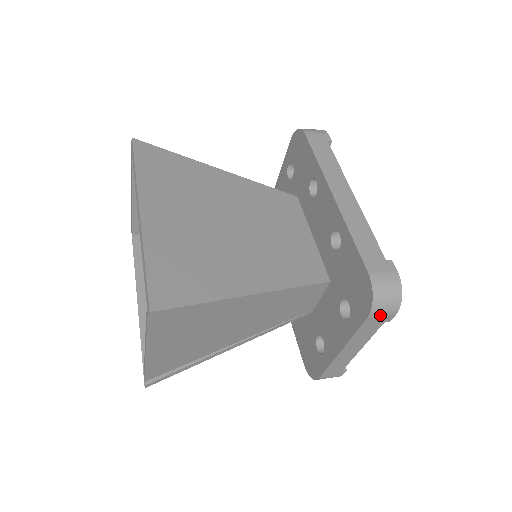
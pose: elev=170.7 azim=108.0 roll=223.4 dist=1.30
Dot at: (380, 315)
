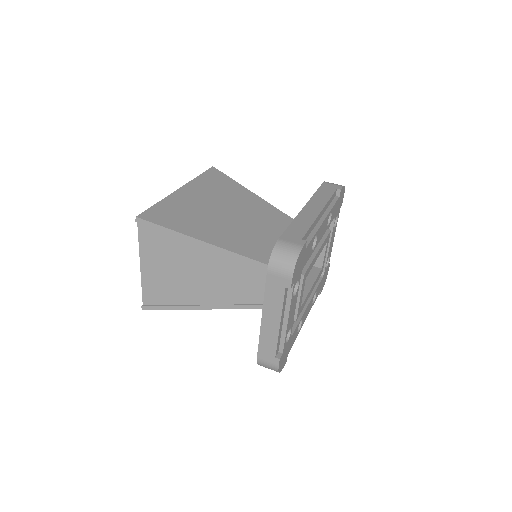
Dot at: (278, 273)
